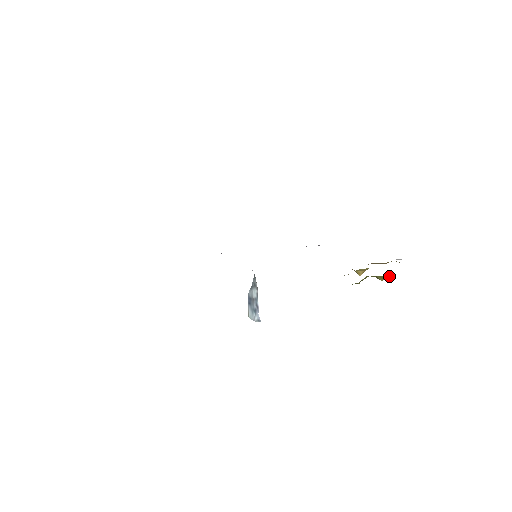
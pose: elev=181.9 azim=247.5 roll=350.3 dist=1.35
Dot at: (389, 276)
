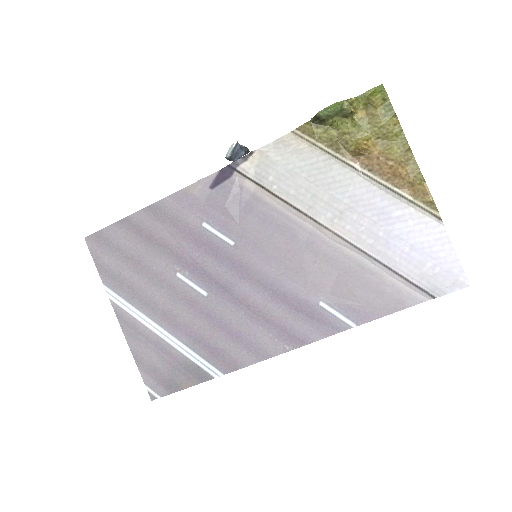
Dot at: (378, 88)
